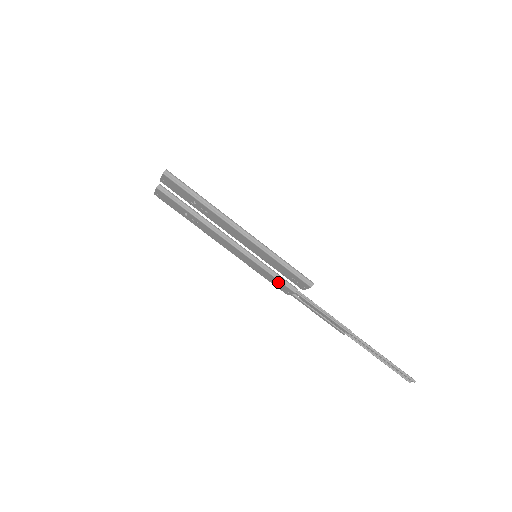
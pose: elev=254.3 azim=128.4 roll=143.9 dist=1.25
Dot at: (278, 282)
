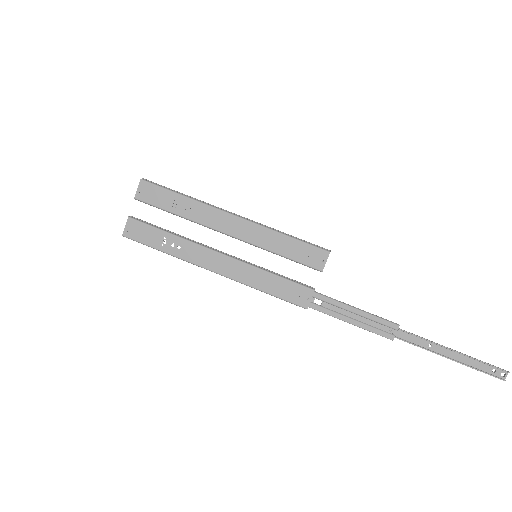
Dot at: (290, 286)
